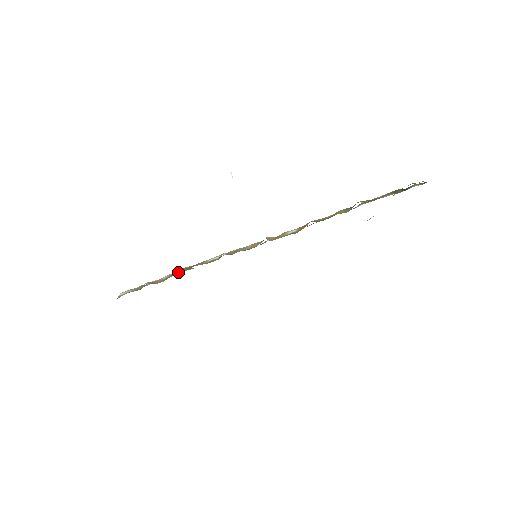
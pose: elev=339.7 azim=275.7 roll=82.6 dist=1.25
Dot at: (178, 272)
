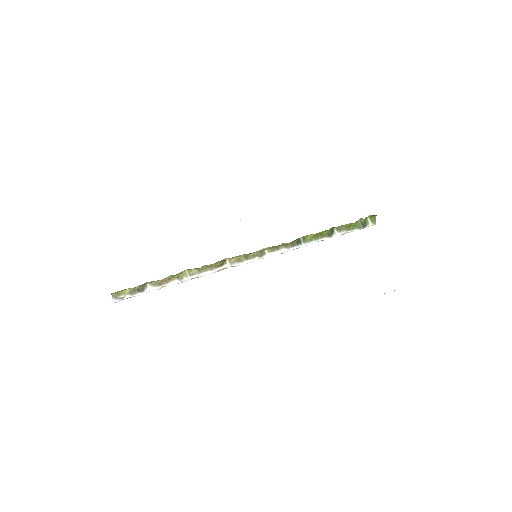
Dot at: (181, 280)
